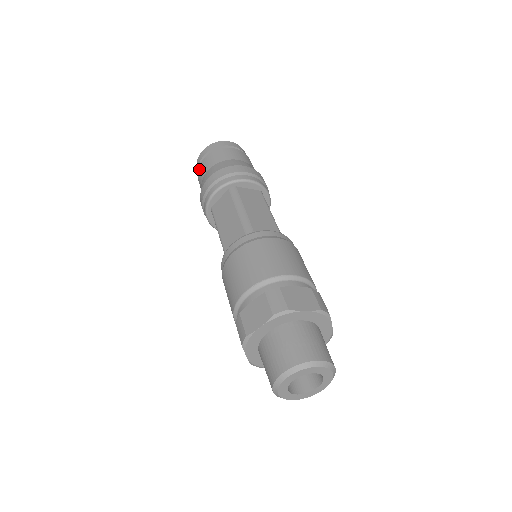
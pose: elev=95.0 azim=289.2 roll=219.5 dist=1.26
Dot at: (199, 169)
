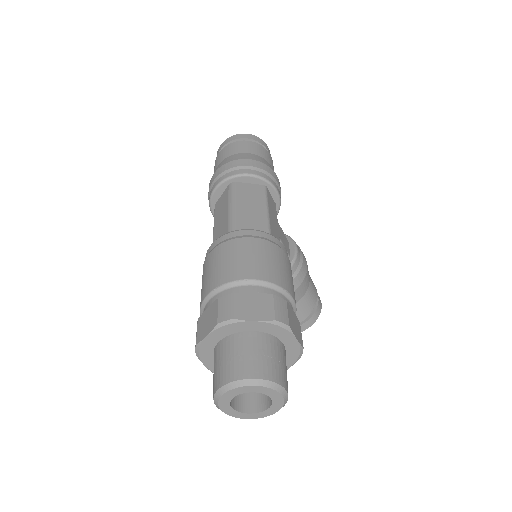
Dot at: occluded
